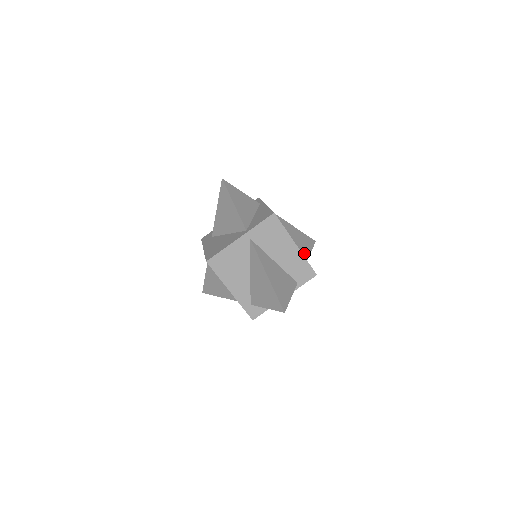
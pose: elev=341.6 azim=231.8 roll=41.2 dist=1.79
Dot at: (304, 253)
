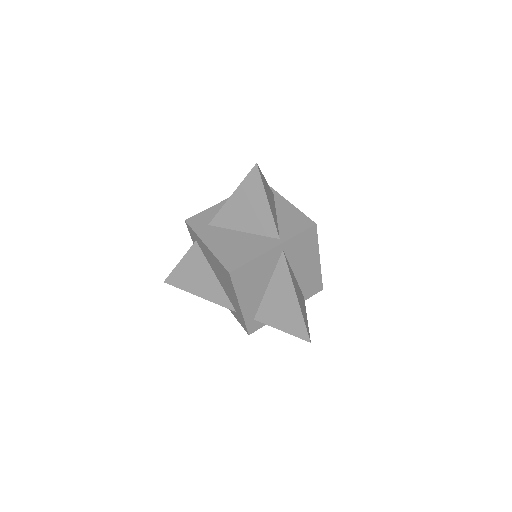
Dot at: occluded
